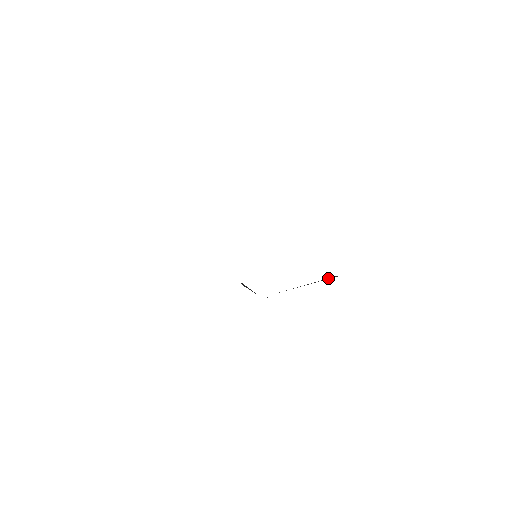
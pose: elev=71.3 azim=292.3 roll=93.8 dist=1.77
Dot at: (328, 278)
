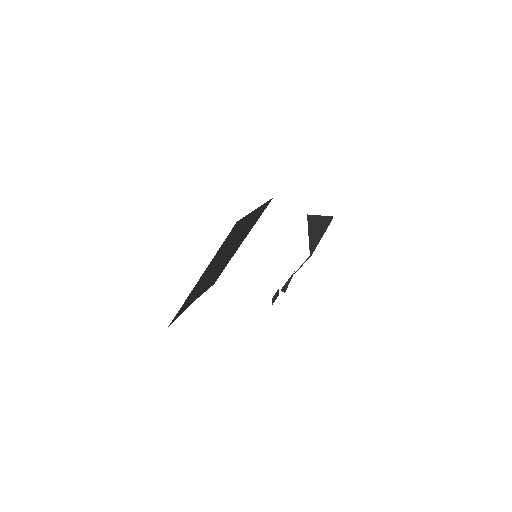
Dot at: occluded
